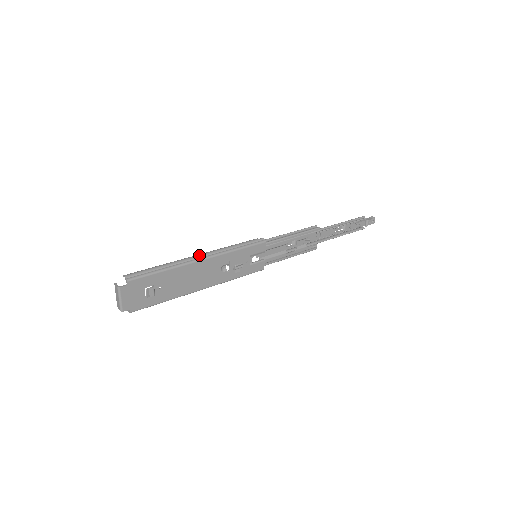
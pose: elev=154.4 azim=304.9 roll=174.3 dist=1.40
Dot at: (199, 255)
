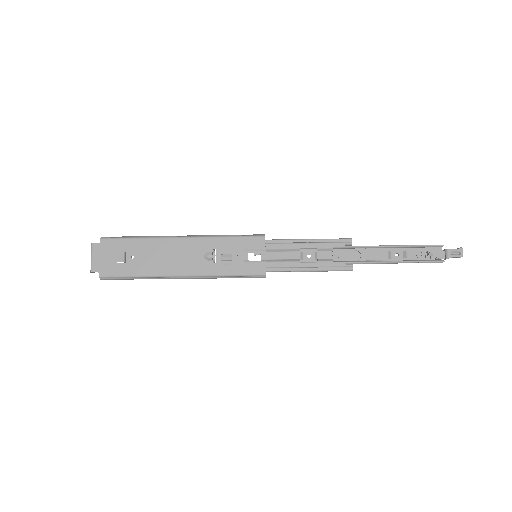
Dot at: occluded
